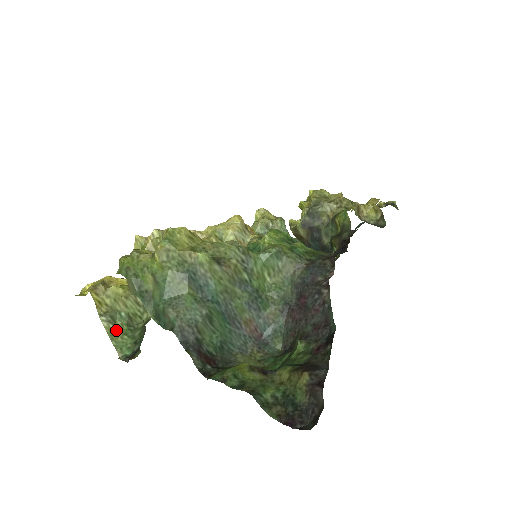
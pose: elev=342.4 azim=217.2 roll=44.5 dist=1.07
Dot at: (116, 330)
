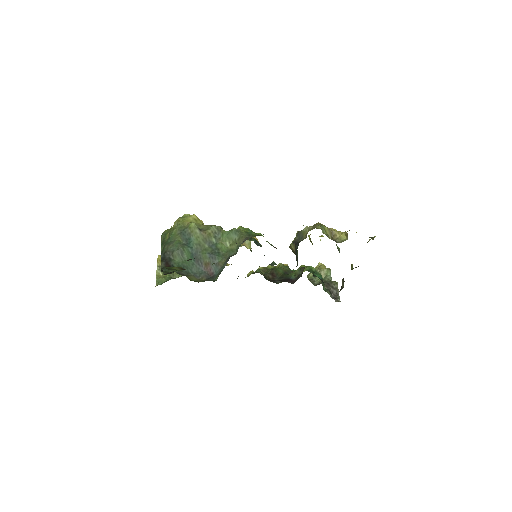
Dot at: (162, 276)
